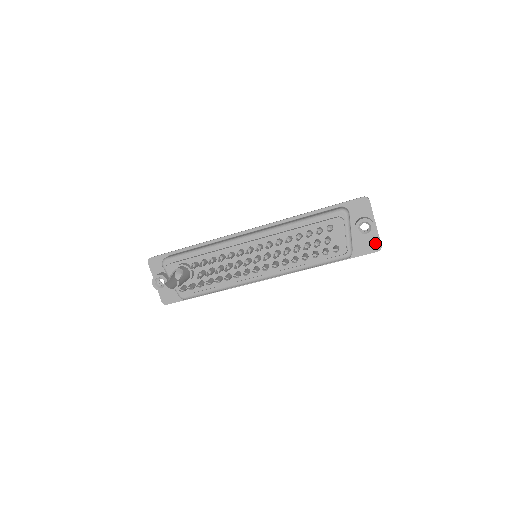
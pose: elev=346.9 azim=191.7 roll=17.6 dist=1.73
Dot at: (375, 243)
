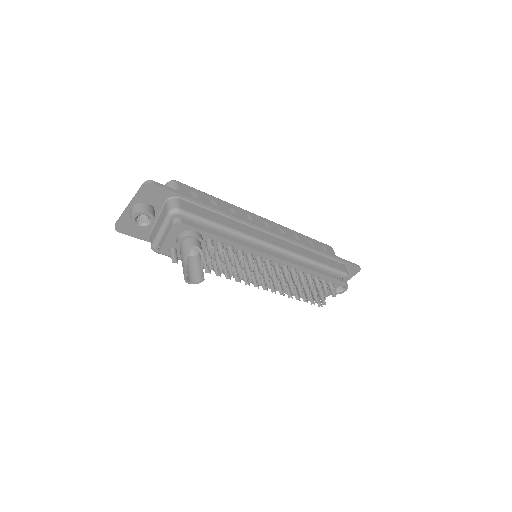
Dot at: occluded
